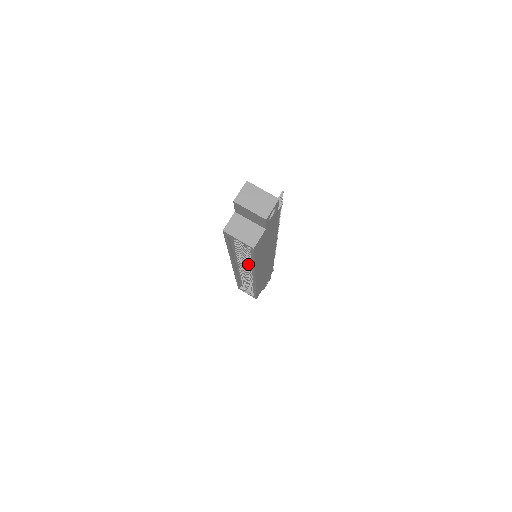
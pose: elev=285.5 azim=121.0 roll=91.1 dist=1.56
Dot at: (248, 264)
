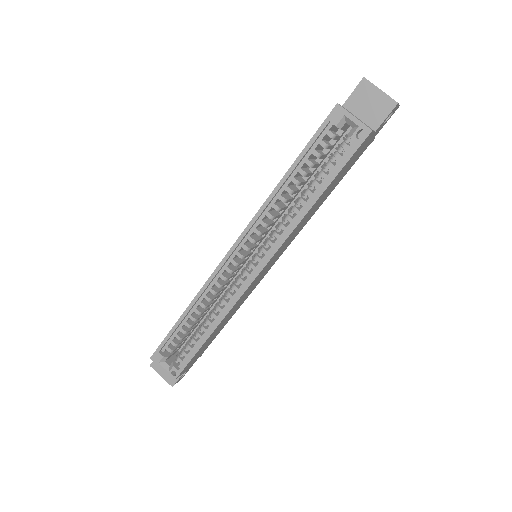
Dot at: (282, 223)
